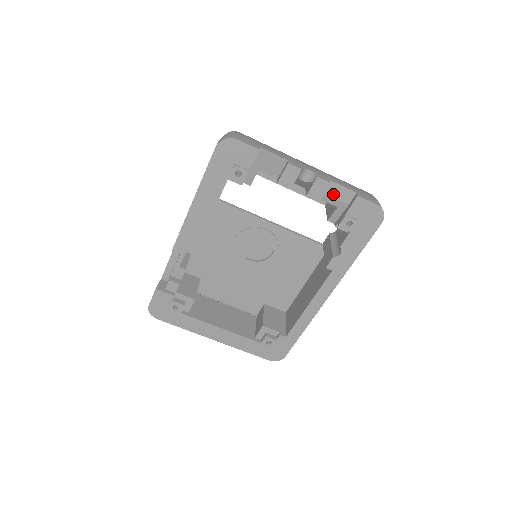
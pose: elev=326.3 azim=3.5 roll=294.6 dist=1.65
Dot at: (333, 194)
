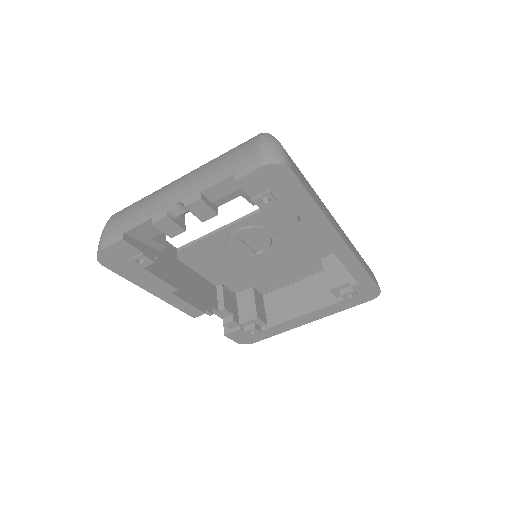
Dot at: (220, 195)
